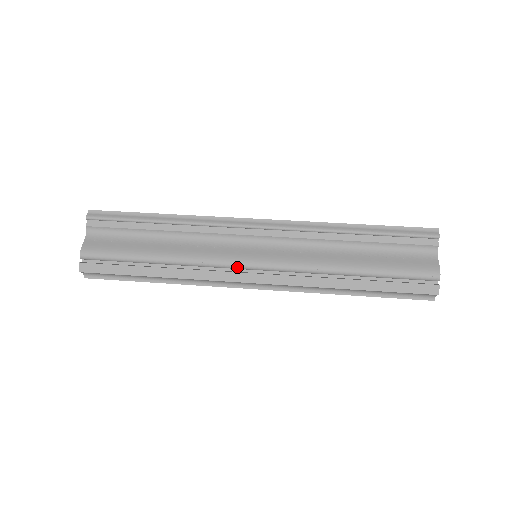
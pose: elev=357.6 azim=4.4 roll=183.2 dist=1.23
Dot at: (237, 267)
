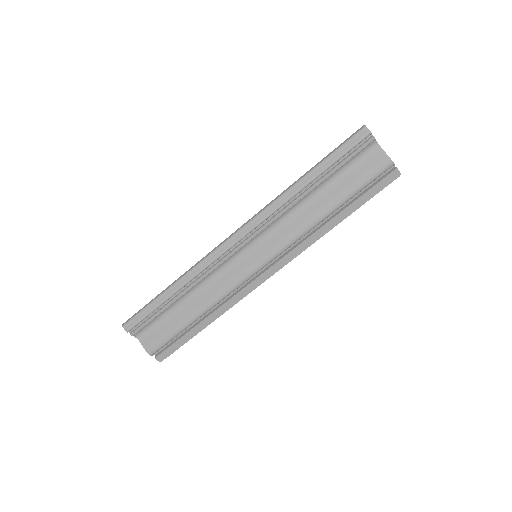
Dot at: (252, 276)
